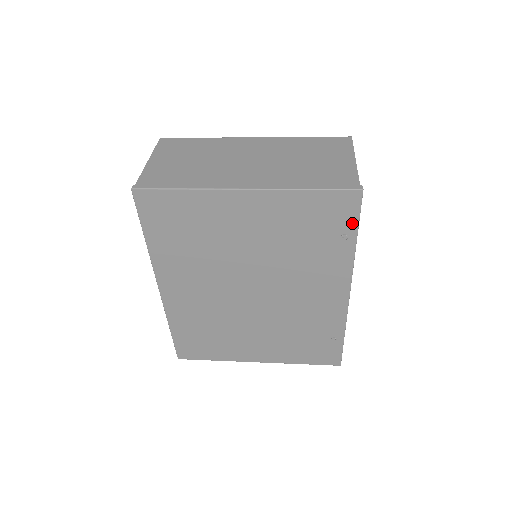
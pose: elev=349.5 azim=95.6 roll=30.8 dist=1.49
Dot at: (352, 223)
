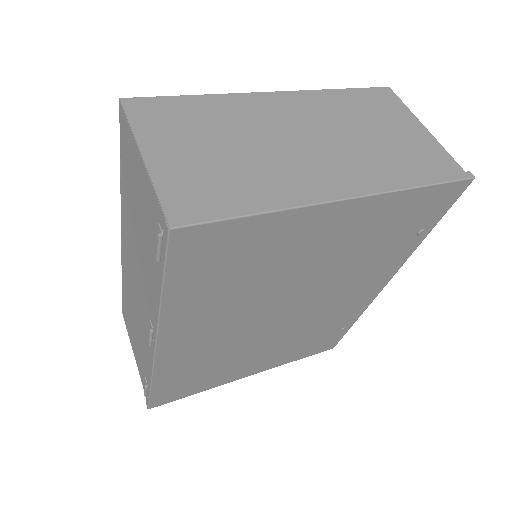
Dot at: (439, 216)
